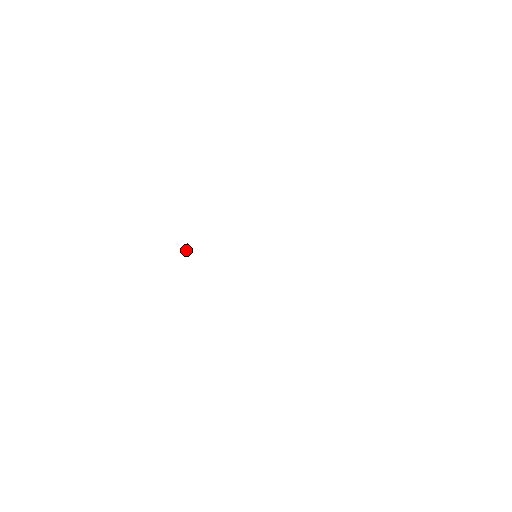
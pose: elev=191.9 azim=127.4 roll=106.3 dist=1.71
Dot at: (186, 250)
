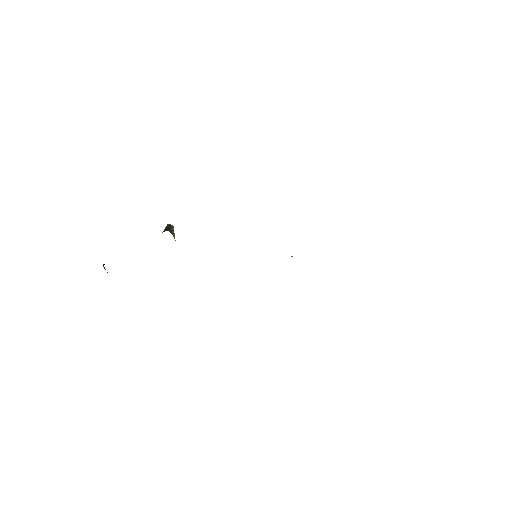
Dot at: occluded
